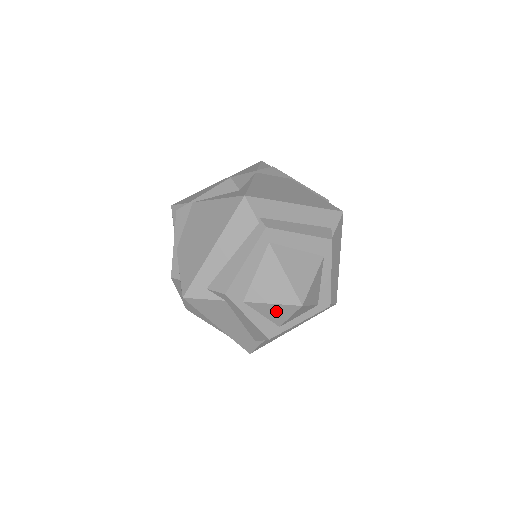
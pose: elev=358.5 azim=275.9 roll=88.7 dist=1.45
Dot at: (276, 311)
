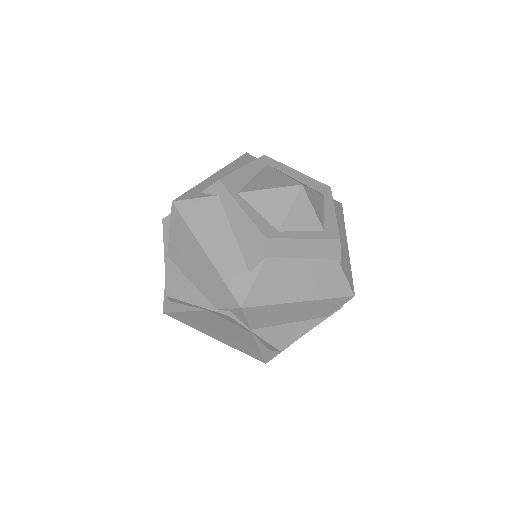
Dot at: (274, 201)
